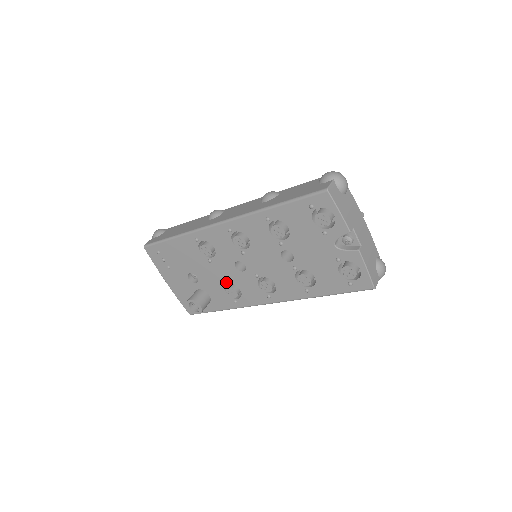
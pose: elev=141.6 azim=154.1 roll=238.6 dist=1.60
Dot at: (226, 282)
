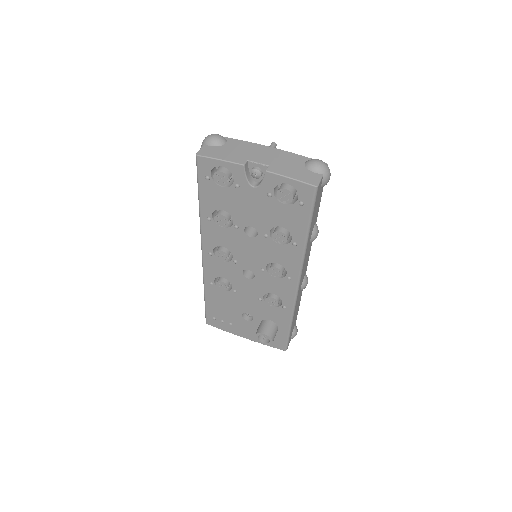
Dot at: (261, 297)
